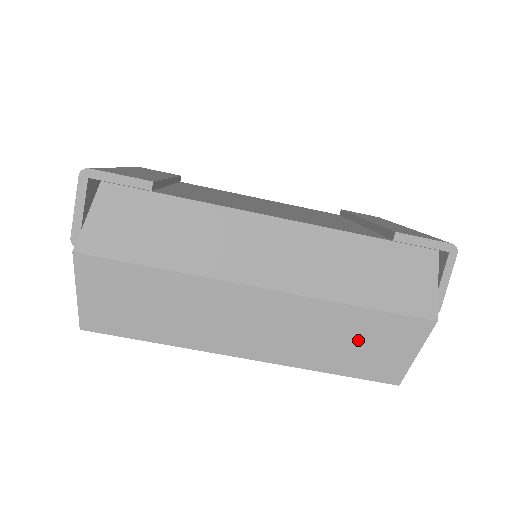
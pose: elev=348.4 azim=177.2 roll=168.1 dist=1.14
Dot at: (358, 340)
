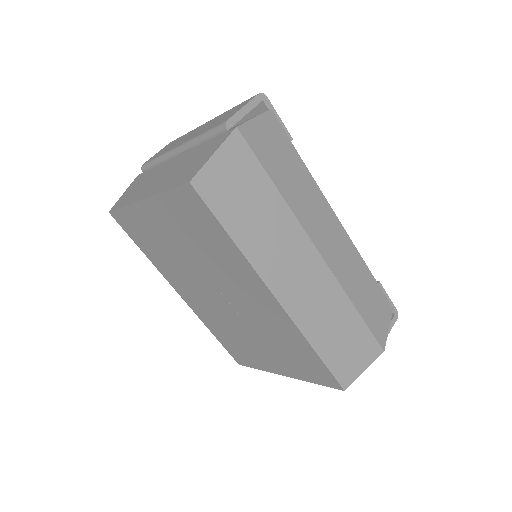
Dot at: (344, 335)
